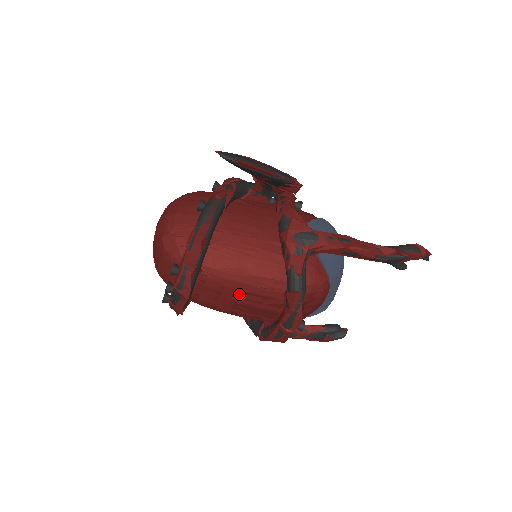
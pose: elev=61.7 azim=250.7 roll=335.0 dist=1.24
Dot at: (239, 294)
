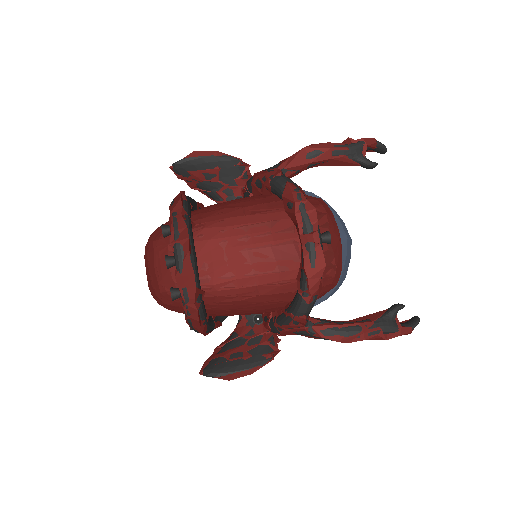
Dot at: (243, 232)
